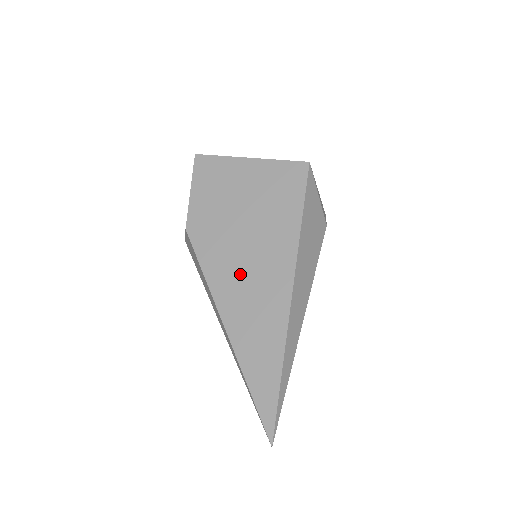
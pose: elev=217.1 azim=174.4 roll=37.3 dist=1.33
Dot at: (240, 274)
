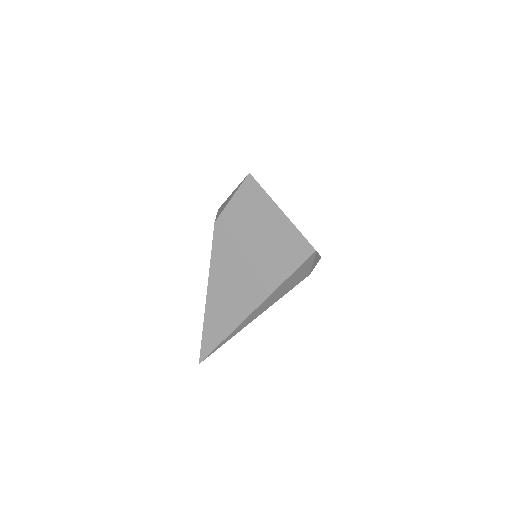
Dot at: (231, 279)
